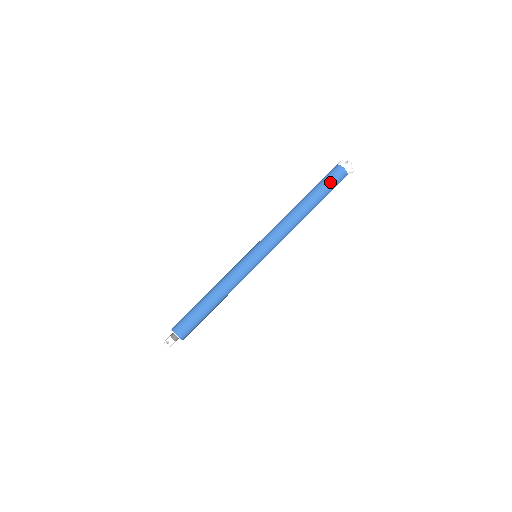
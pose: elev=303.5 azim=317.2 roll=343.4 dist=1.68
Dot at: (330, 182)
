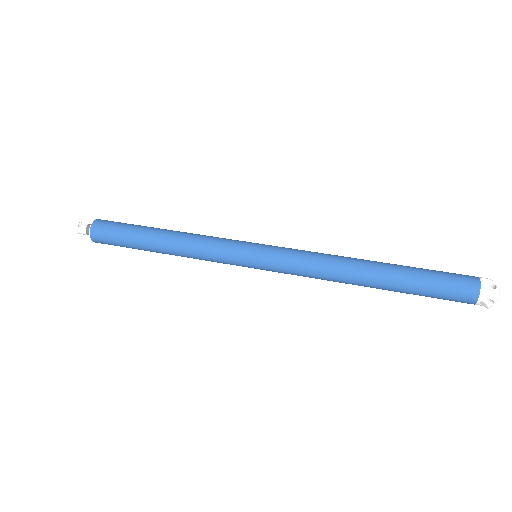
Dot at: (440, 281)
